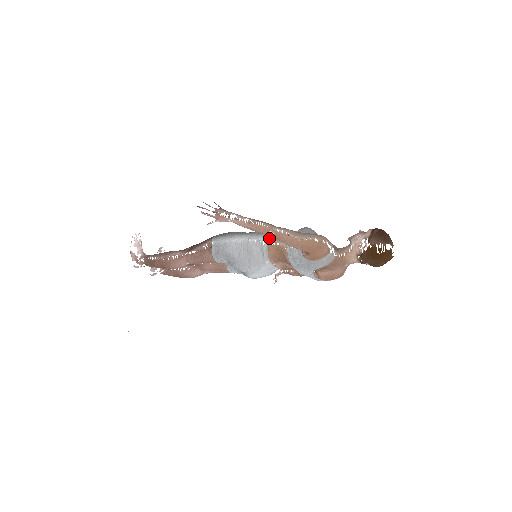
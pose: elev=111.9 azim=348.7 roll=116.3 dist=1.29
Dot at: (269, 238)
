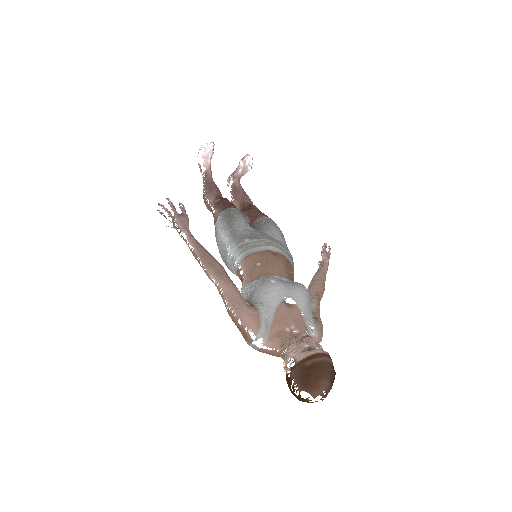
Dot at: (241, 262)
